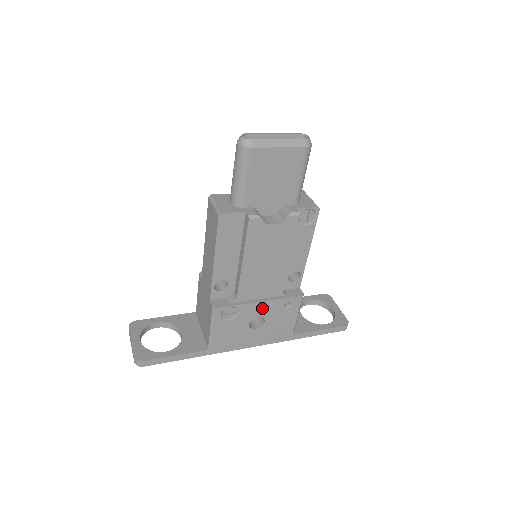
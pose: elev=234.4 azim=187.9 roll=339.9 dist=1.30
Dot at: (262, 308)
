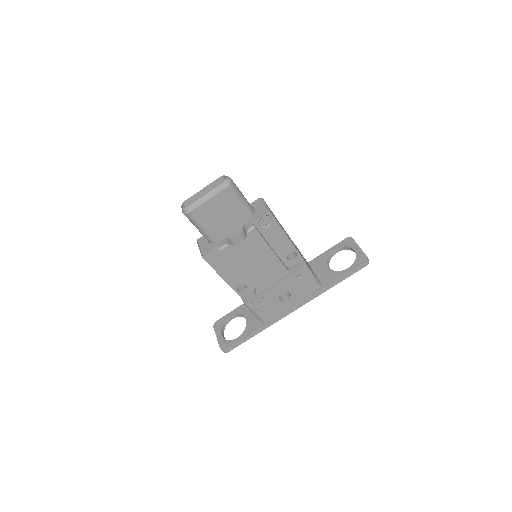
Dot at: (280, 288)
